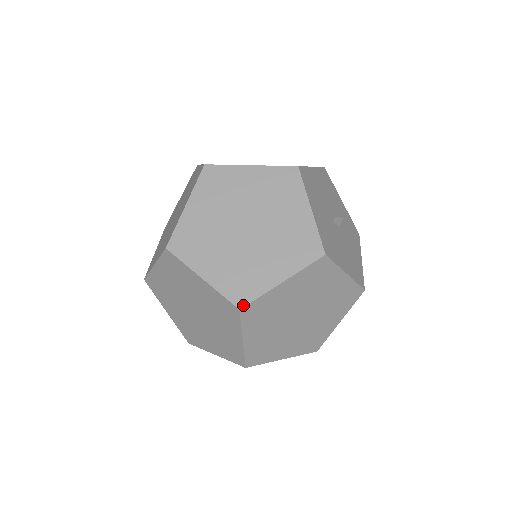
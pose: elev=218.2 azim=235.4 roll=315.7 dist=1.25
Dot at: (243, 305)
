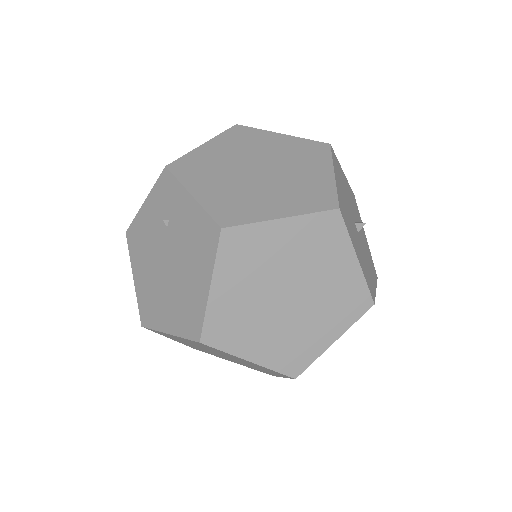
Dot at: (227, 225)
